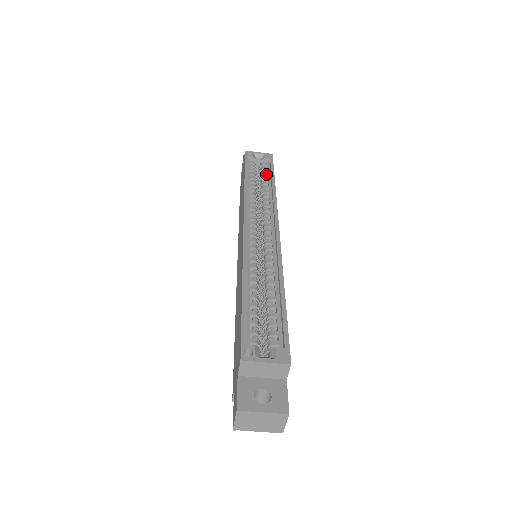
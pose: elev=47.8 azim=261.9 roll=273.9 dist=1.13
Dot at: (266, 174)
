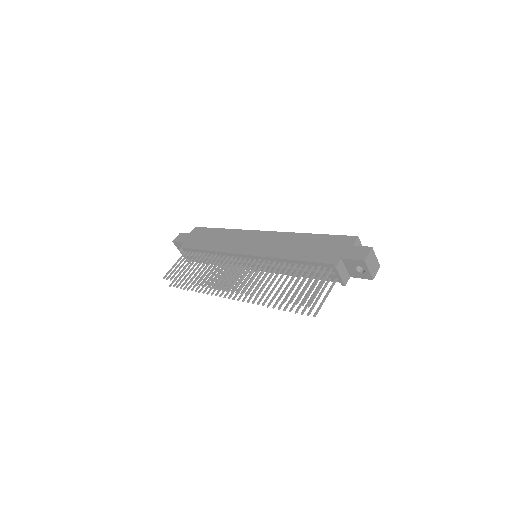
Dot at: occluded
